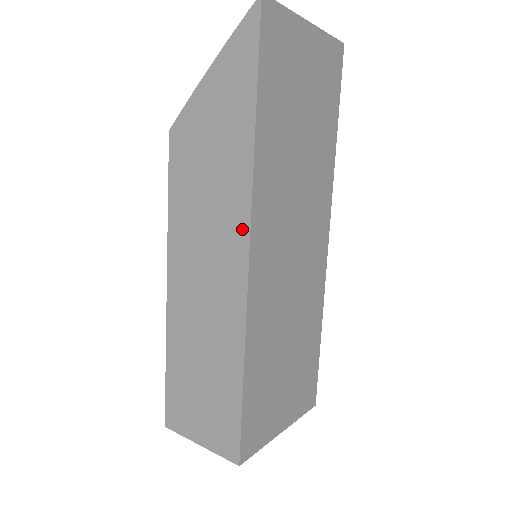
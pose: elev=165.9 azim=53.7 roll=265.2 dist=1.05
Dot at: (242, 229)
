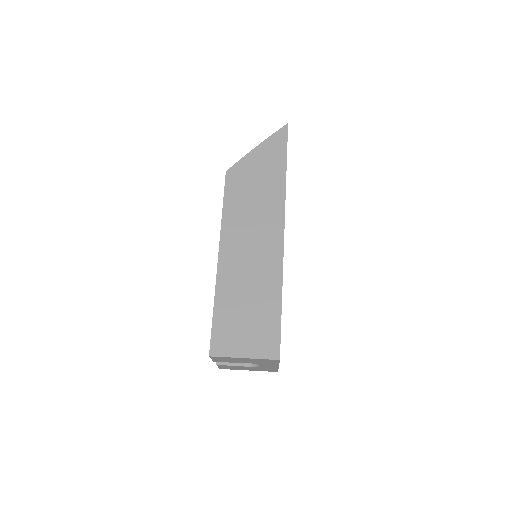
Dot at: (279, 218)
